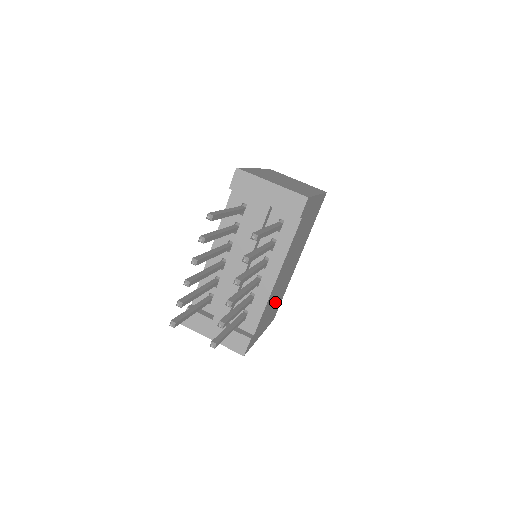
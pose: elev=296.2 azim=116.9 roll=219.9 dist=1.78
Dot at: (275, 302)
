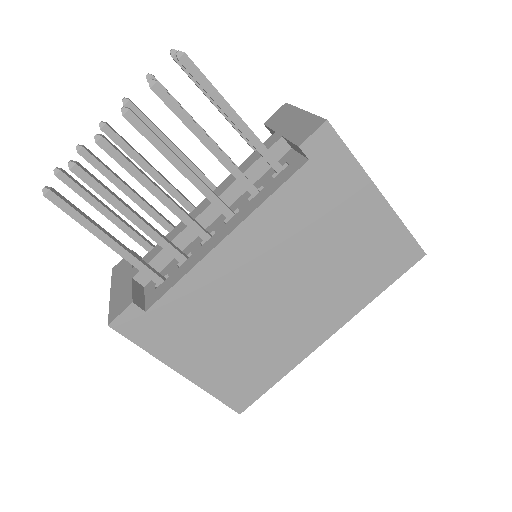
Dot at: (235, 341)
